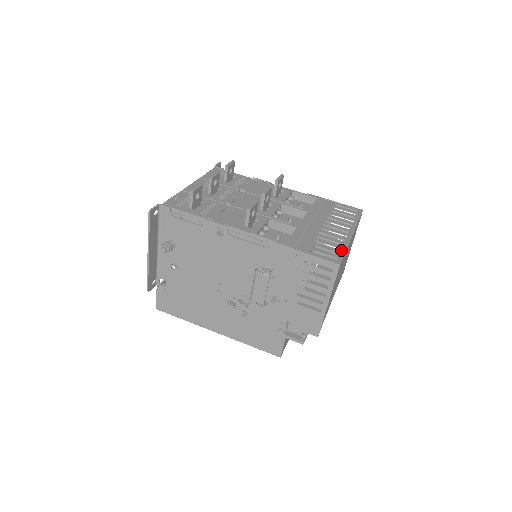
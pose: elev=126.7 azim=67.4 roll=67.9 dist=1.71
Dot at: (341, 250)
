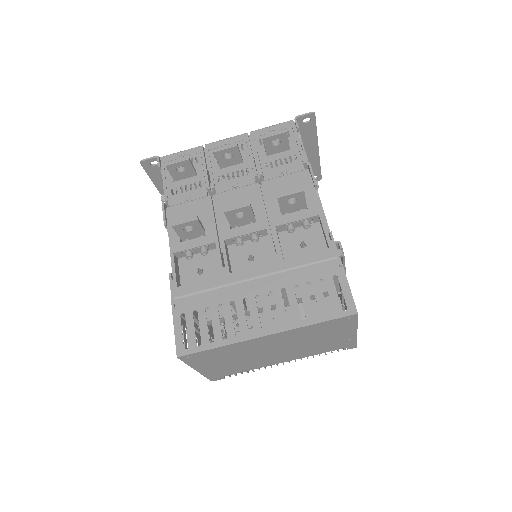
Dot at: (210, 343)
